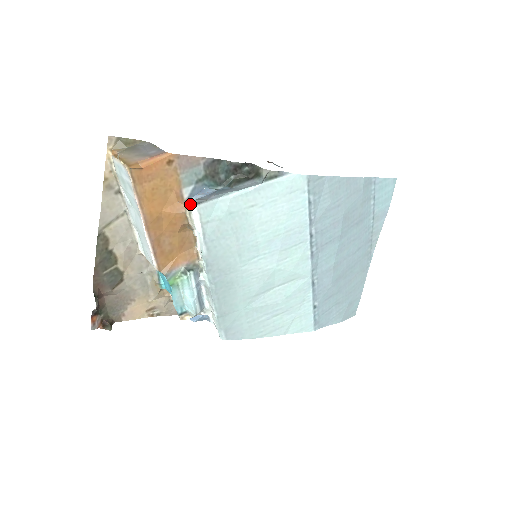
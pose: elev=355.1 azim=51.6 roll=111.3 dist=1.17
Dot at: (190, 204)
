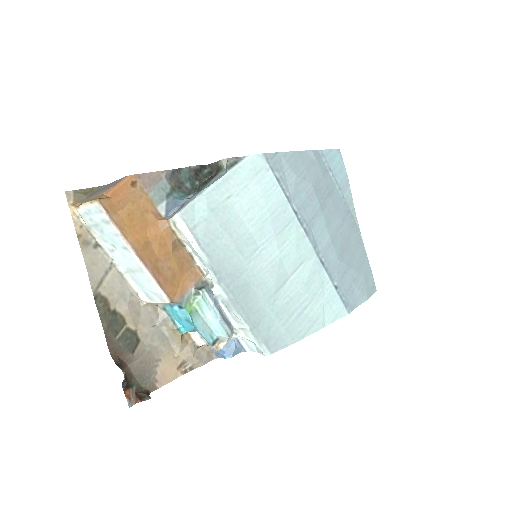
Dot at: (170, 217)
